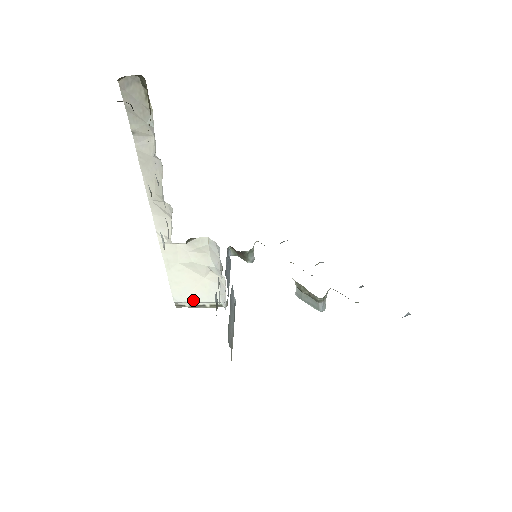
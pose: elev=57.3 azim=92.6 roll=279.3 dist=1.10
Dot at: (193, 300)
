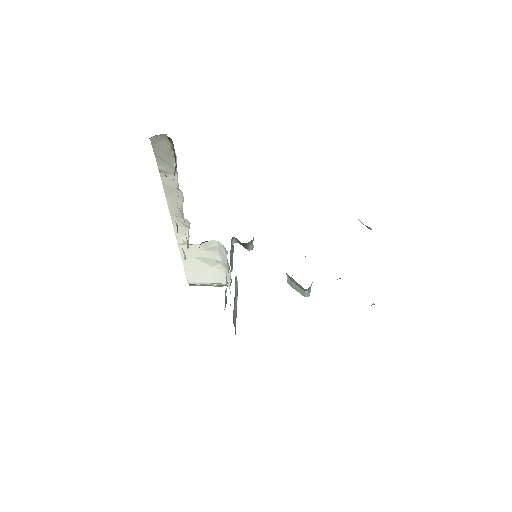
Dot at: (203, 282)
